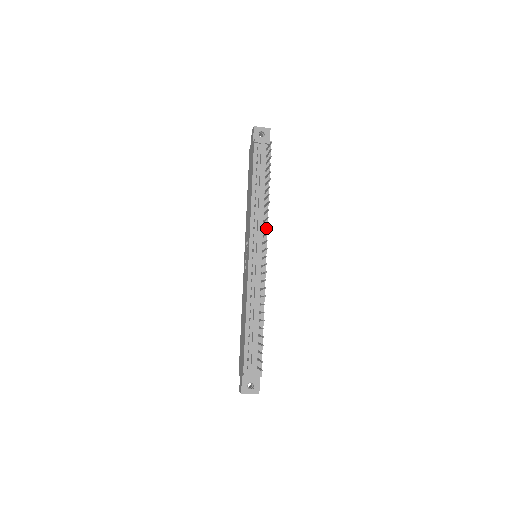
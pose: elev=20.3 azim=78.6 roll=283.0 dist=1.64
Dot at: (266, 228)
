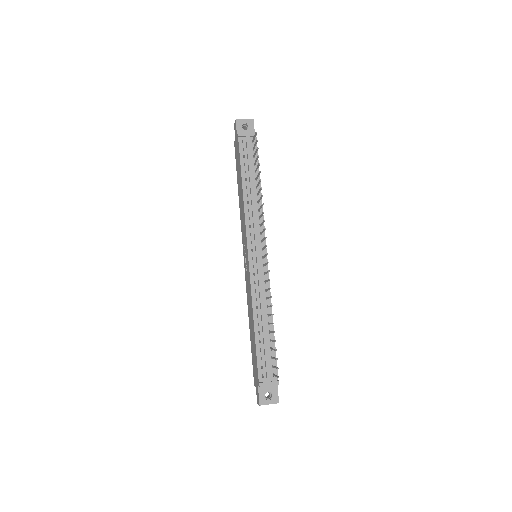
Dot at: (263, 225)
